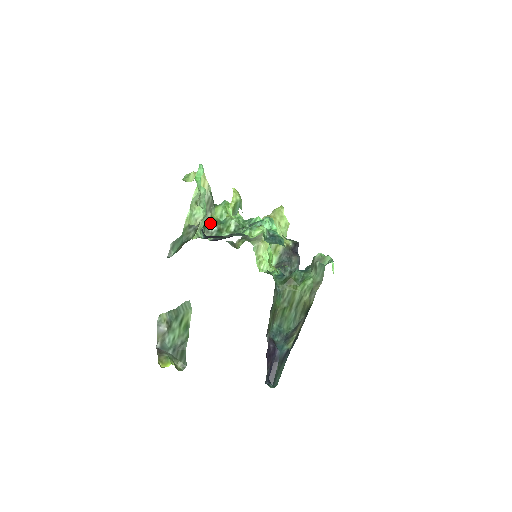
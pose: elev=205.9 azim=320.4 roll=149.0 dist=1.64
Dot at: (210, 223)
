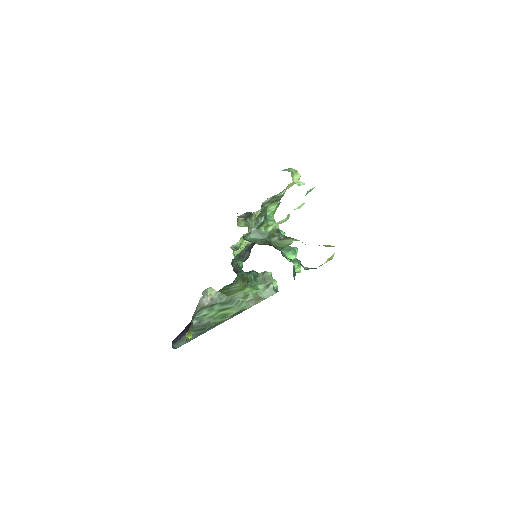
Dot at: (264, 213)
